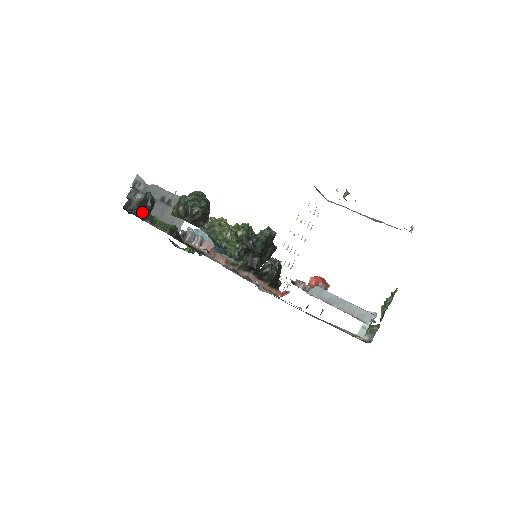
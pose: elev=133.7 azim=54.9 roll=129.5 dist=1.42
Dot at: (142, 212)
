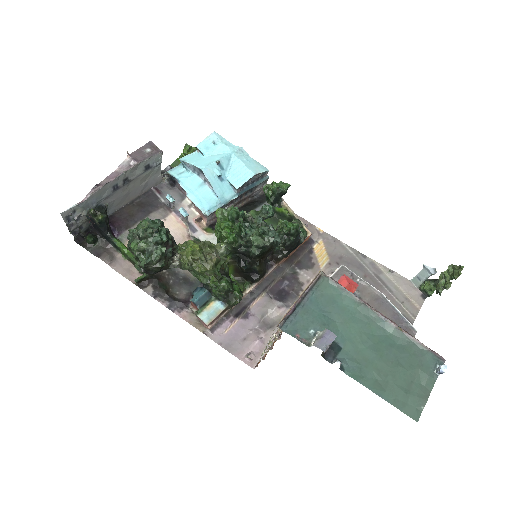
Dot at: (99, 232)
